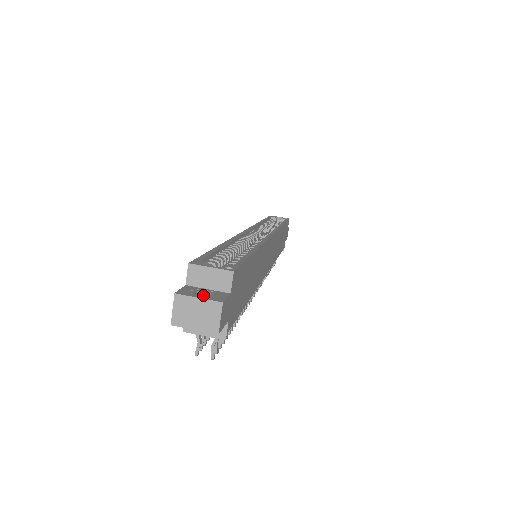
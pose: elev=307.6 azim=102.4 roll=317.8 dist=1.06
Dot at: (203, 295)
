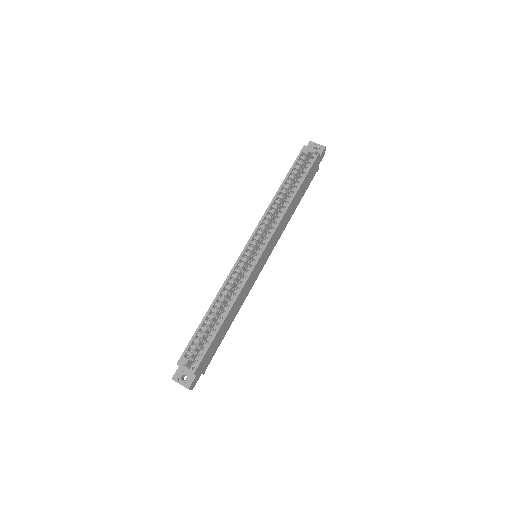
Dot at: (185, 375)
